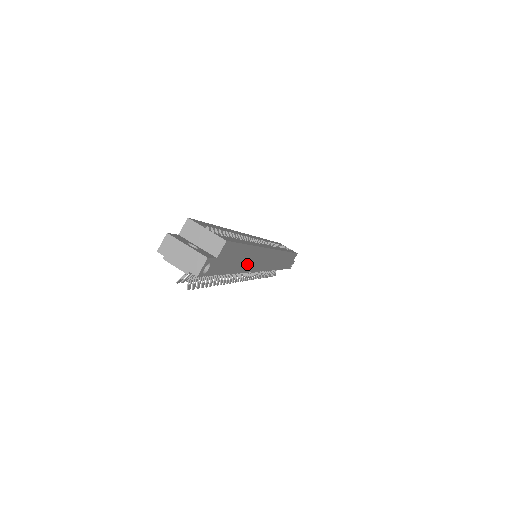
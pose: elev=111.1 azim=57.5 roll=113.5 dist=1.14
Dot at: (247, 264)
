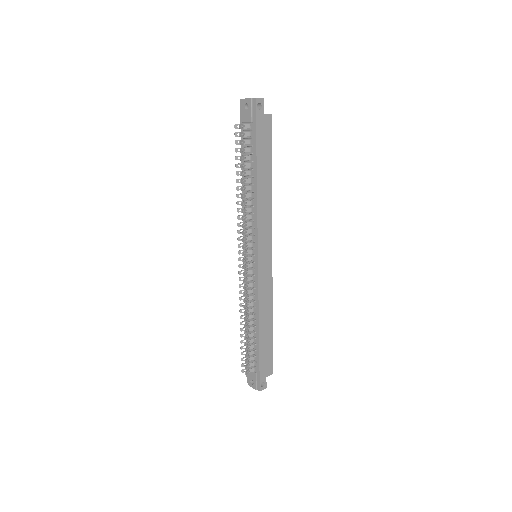
Dot at: (262, 191)
